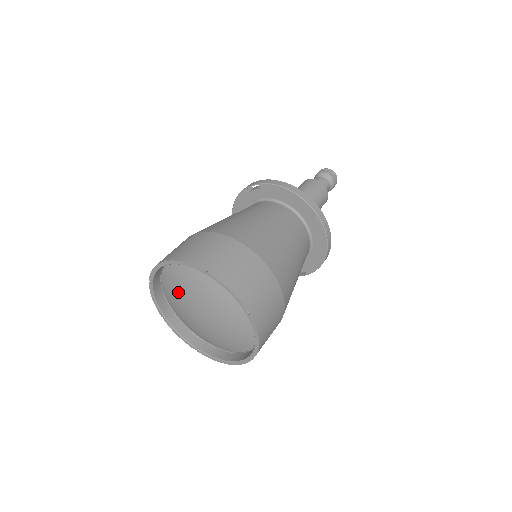
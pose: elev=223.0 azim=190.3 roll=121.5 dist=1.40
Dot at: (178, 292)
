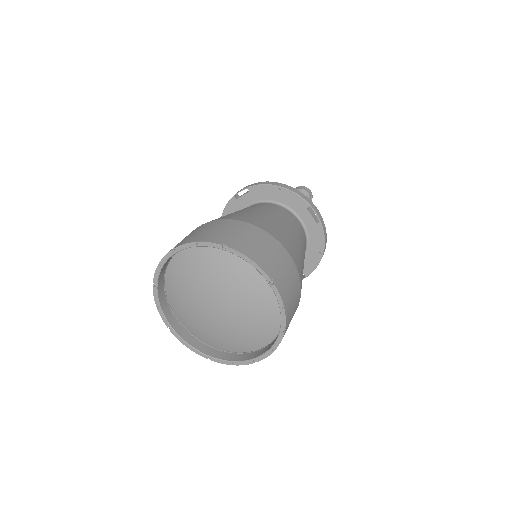
Dot at: (187, 288)
